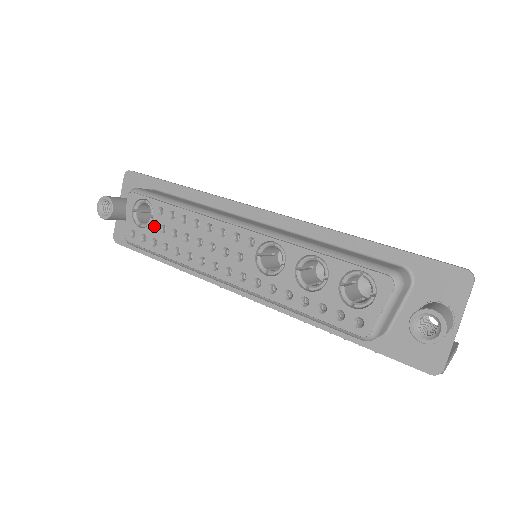
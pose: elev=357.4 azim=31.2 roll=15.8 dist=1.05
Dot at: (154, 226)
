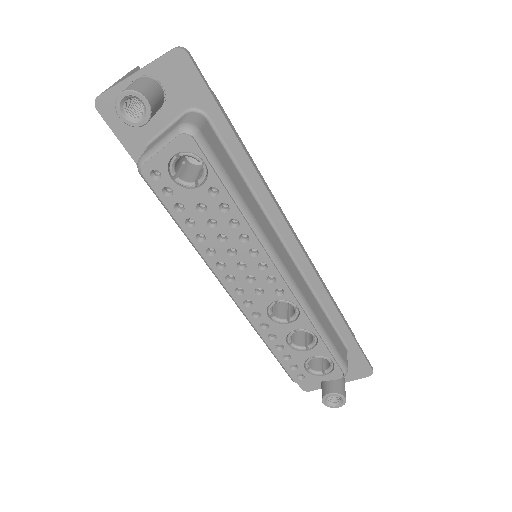
Dot at: (193, 196)
